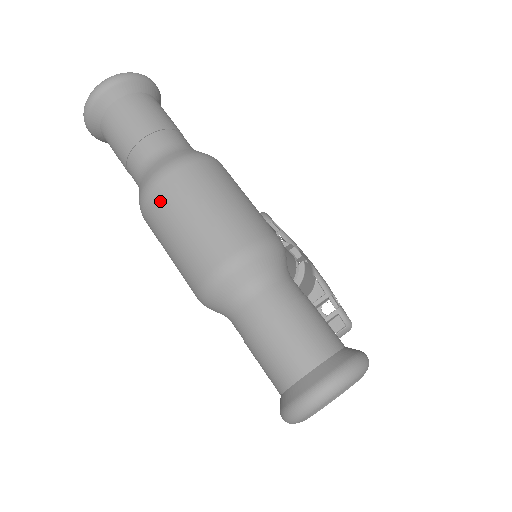
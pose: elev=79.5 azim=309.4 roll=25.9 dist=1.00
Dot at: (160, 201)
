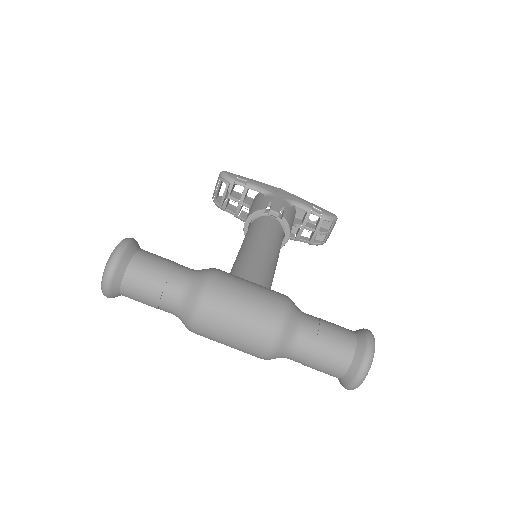
Dot at: (205, 332)
